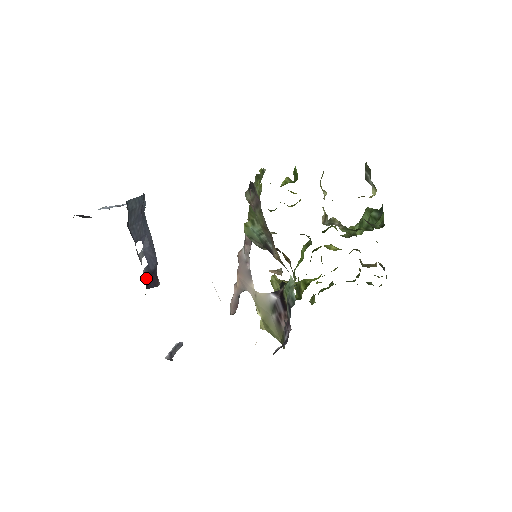
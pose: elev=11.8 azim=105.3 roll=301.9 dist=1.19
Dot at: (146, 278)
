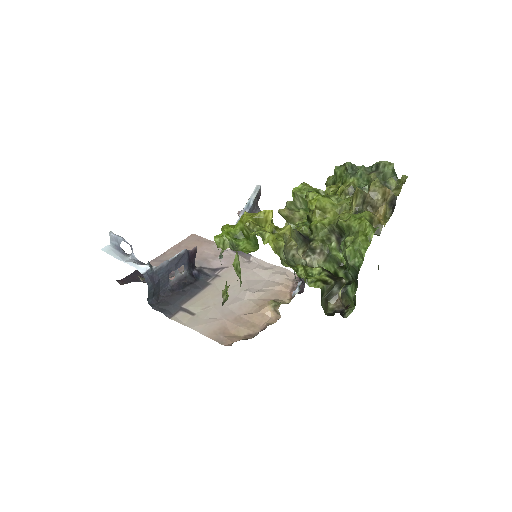
Dot at: (189, 267)
